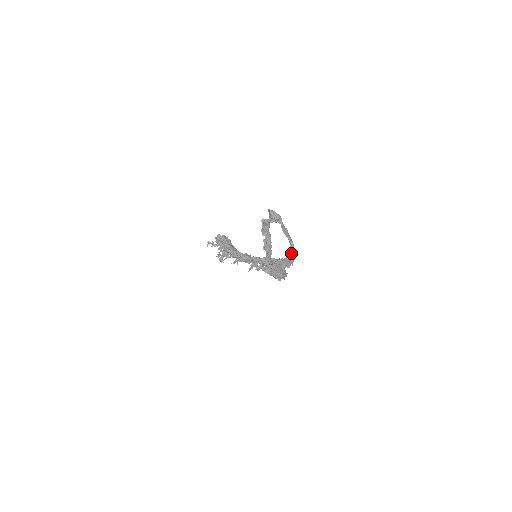
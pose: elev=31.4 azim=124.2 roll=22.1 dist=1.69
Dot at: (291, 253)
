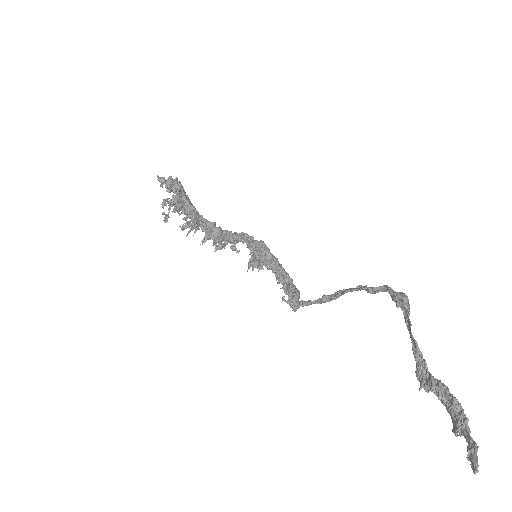
Dot at: (465, 414)
